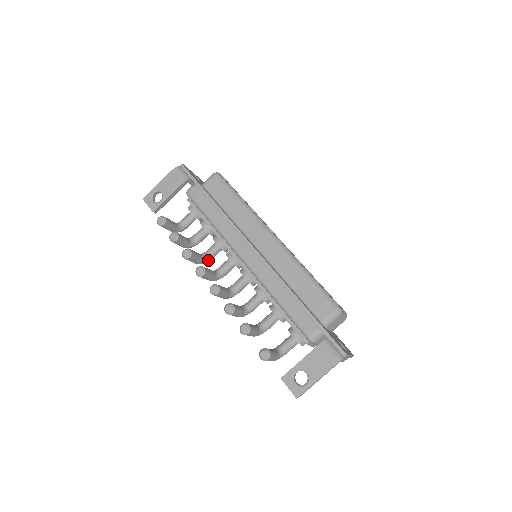
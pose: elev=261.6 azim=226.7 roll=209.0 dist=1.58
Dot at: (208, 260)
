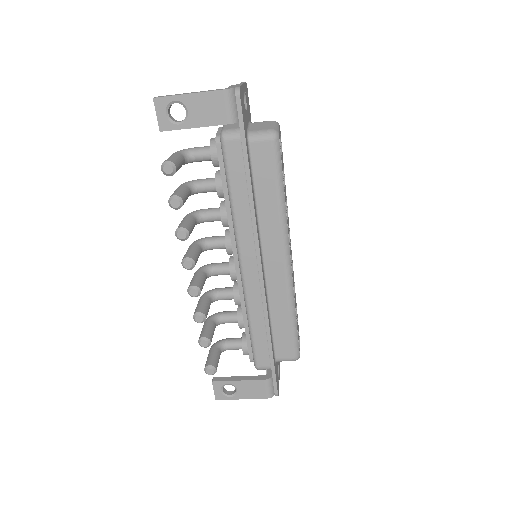
Dot at: occluded
